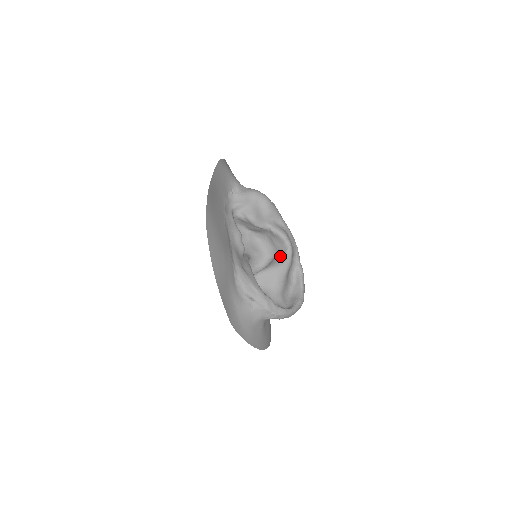
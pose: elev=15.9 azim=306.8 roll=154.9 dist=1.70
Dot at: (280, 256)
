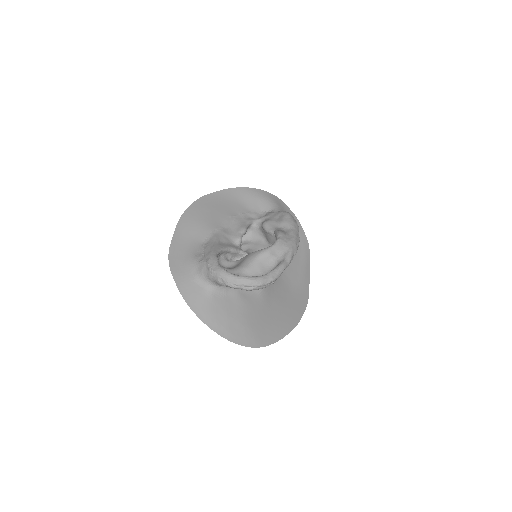
Dot at: occluded
